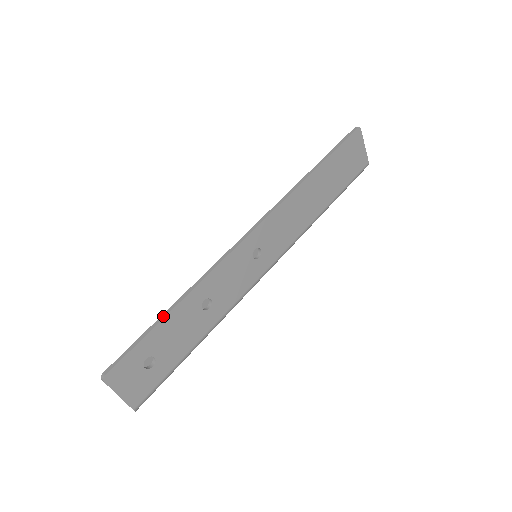
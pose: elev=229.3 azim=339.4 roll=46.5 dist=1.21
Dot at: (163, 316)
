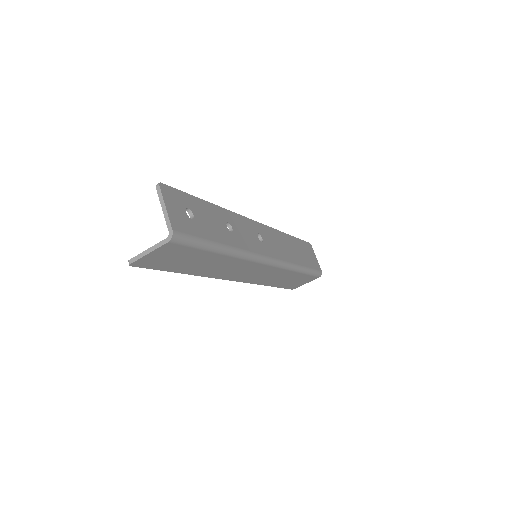
Dot at: (201, 200)
